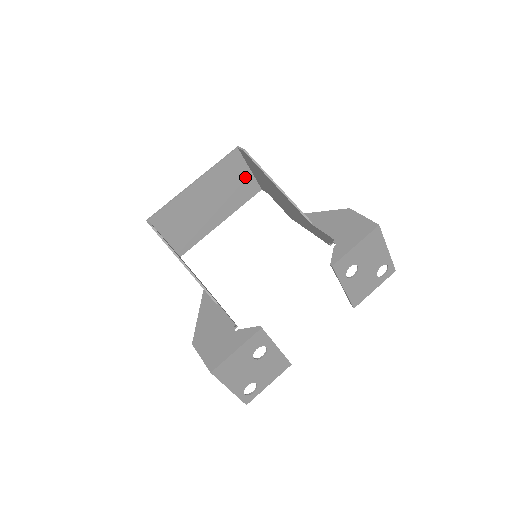
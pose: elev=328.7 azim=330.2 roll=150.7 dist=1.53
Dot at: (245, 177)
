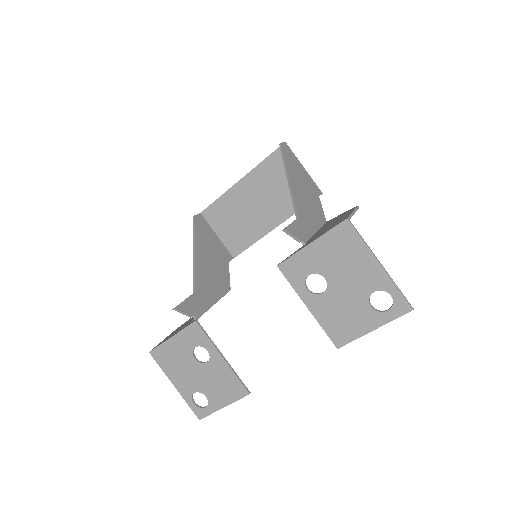
Dot at: occluded
